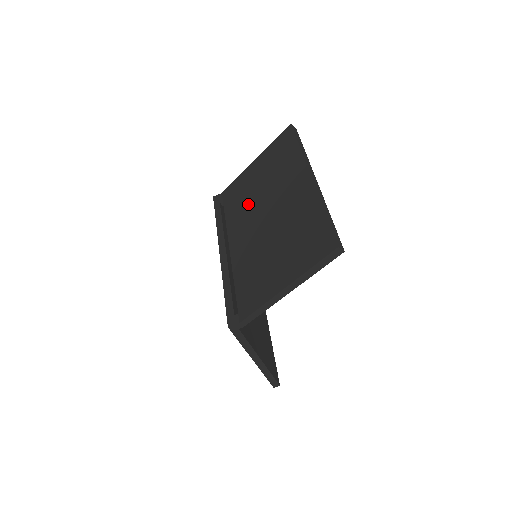
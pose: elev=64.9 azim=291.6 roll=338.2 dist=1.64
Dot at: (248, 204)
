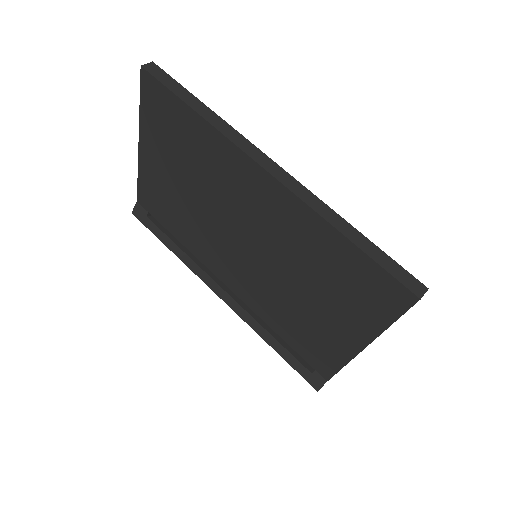
Dot at: (195, 221)
